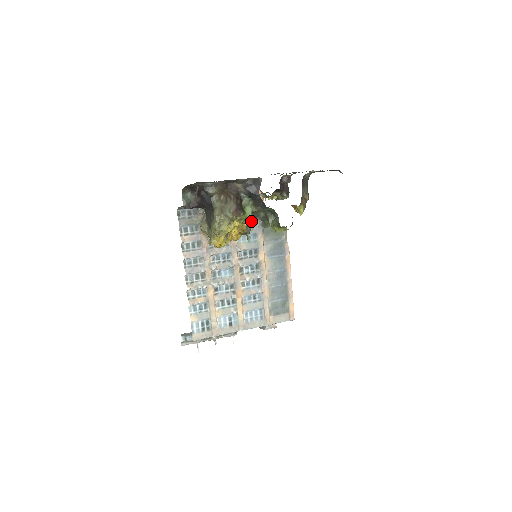
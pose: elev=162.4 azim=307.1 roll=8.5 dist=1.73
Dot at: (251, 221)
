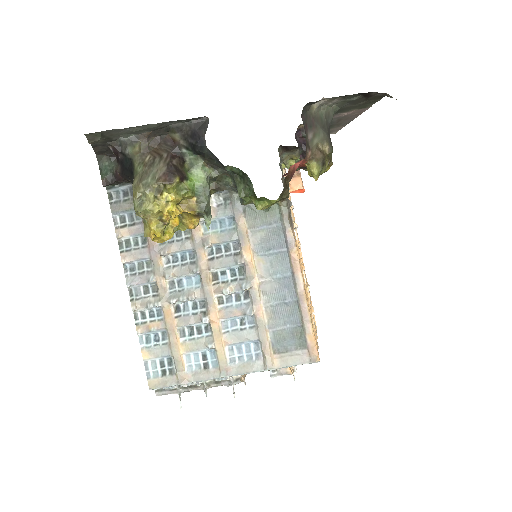
Dot at: (206, 193)
